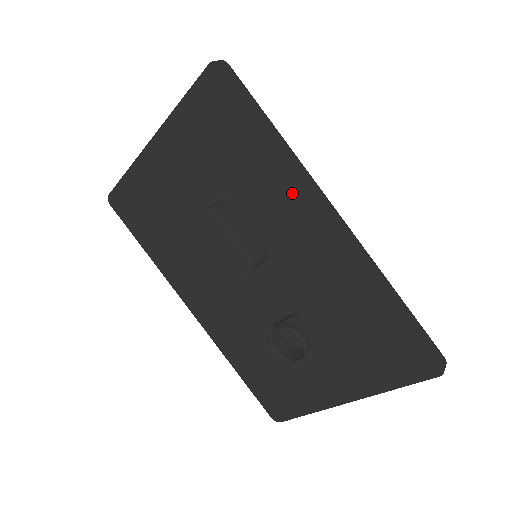
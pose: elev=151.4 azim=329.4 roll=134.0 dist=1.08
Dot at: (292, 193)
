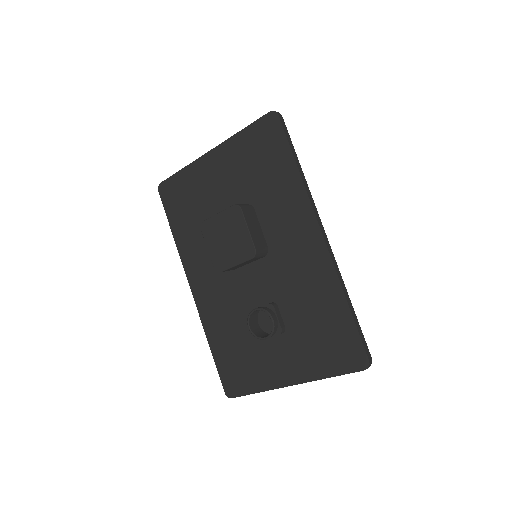
Dot at: (298, 211)
